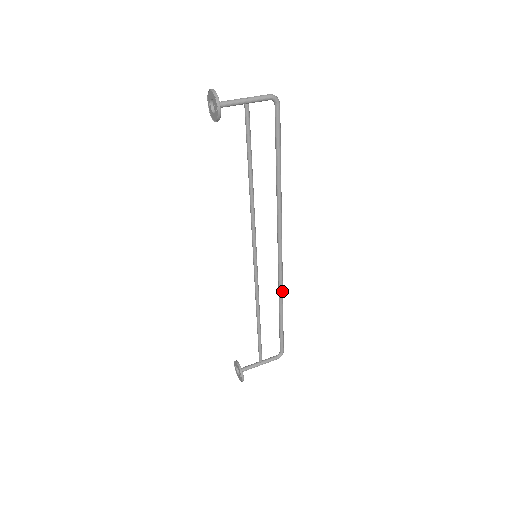
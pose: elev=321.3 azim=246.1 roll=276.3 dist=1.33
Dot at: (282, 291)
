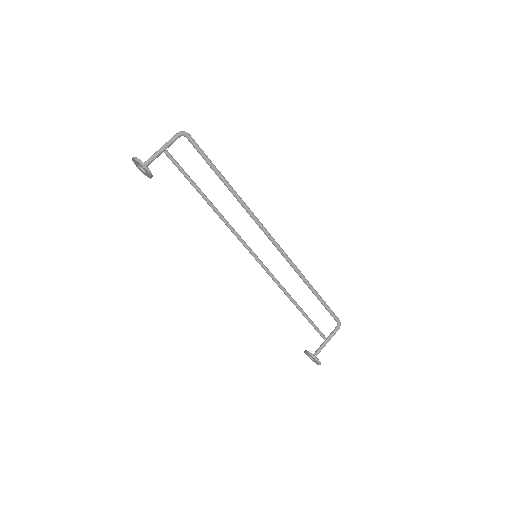
Dot at: (299, 271)
